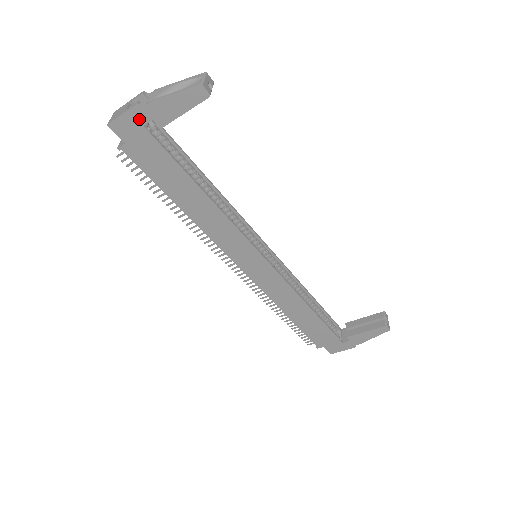
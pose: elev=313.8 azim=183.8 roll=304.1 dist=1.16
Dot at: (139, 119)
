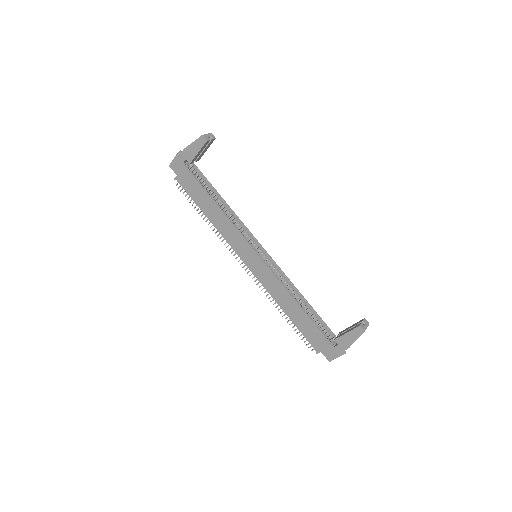
Dot at: (181, 160)
